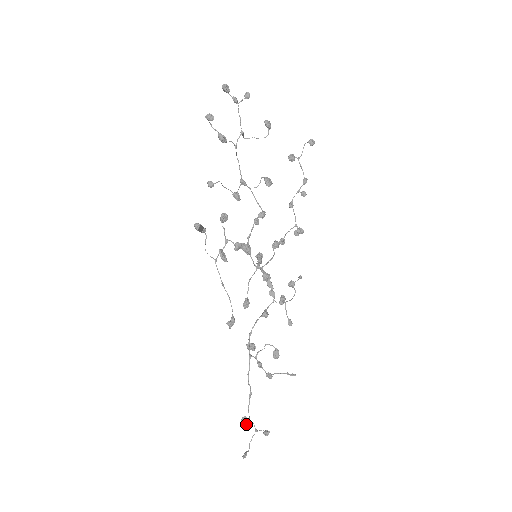
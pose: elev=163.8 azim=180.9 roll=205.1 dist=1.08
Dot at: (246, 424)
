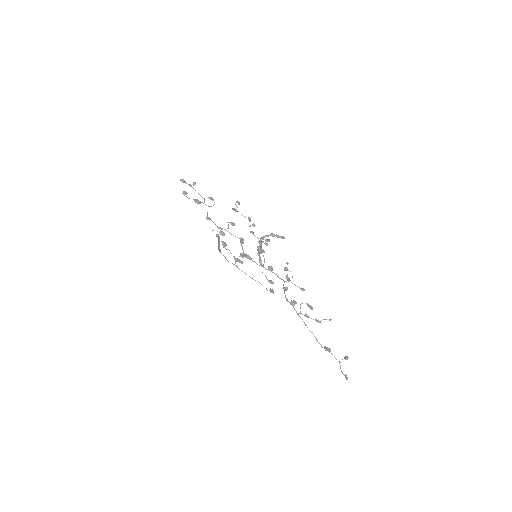
Dot at: (330, 351)
